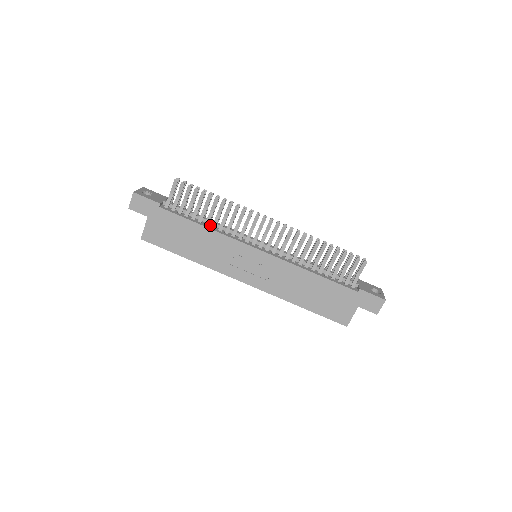
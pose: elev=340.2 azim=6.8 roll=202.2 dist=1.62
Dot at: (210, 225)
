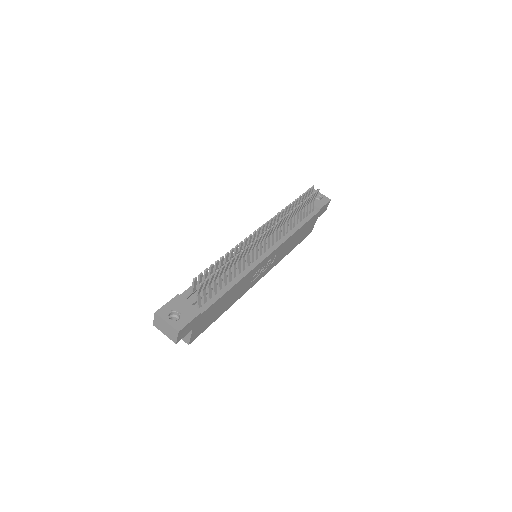
Dot at: (230, 277)
